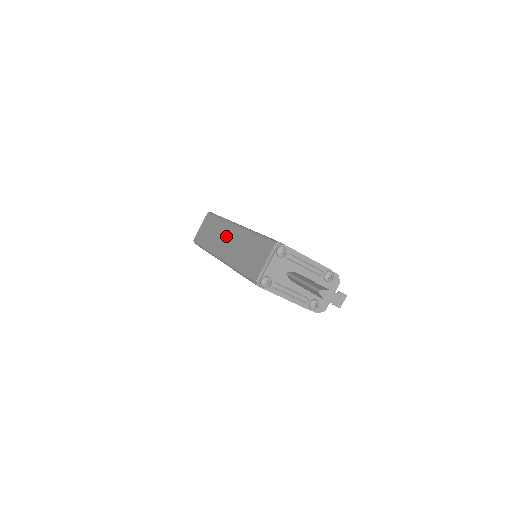
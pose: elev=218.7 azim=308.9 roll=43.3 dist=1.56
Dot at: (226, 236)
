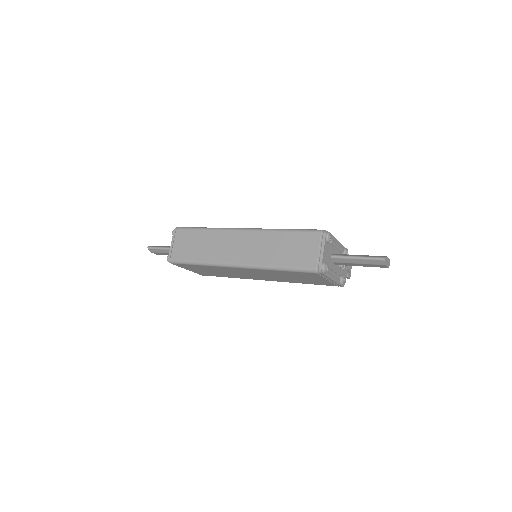
Dot at: (232, 242)
